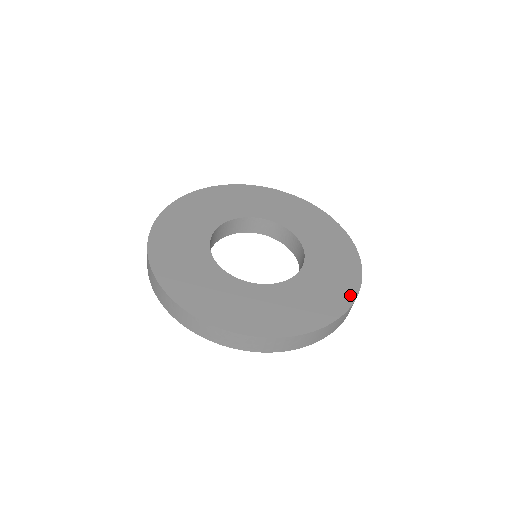
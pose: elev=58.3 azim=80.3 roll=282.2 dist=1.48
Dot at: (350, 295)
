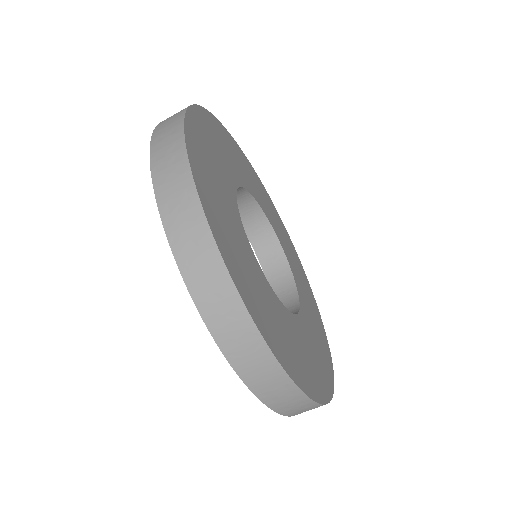
Dot at: (324, 333)
